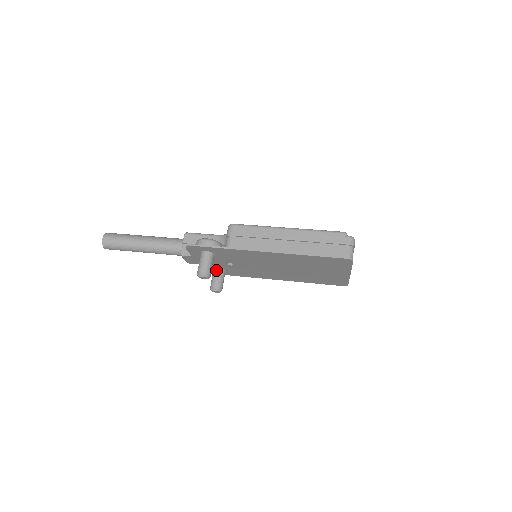
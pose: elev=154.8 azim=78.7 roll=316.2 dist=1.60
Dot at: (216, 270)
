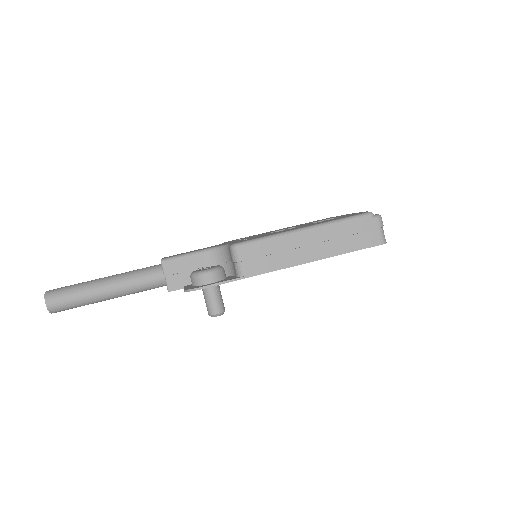
Dot at: occluded
